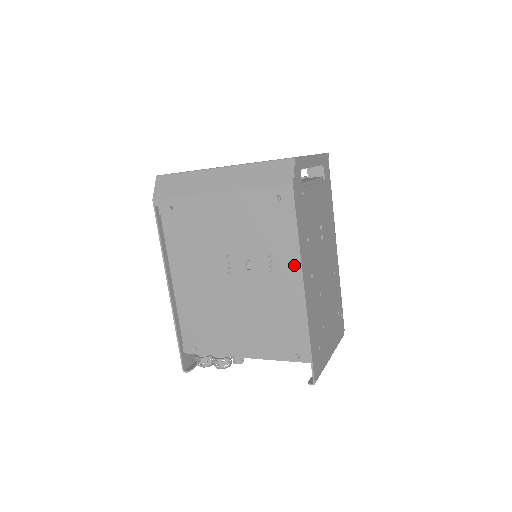
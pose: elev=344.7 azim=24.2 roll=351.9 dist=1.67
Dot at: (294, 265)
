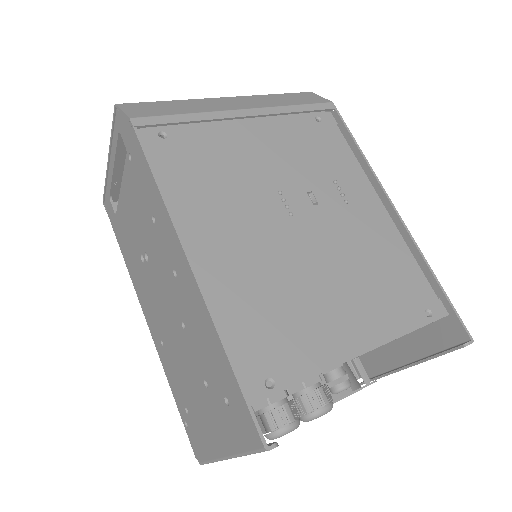
Dot at: (367, 189)
